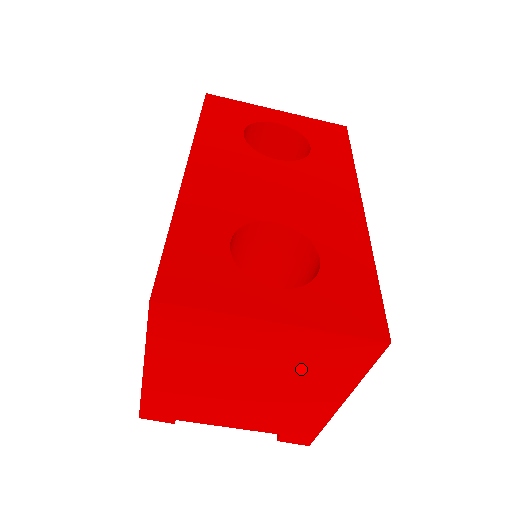
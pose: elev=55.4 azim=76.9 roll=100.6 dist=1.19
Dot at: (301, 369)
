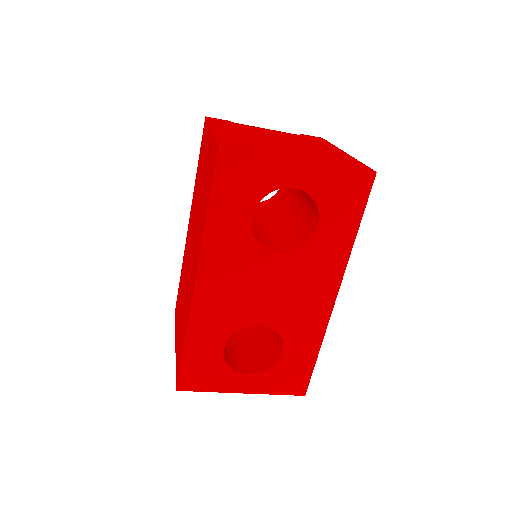
Dot at: occluded
